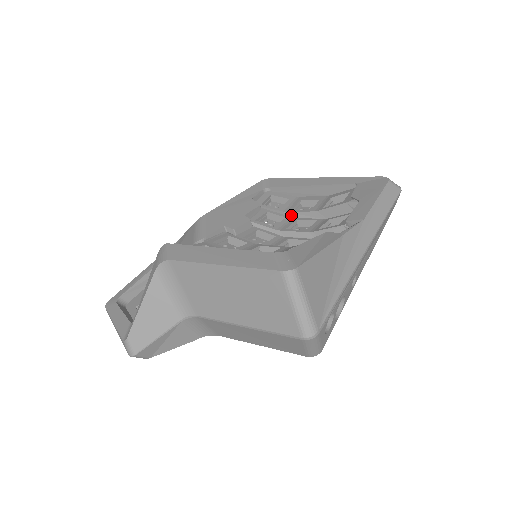
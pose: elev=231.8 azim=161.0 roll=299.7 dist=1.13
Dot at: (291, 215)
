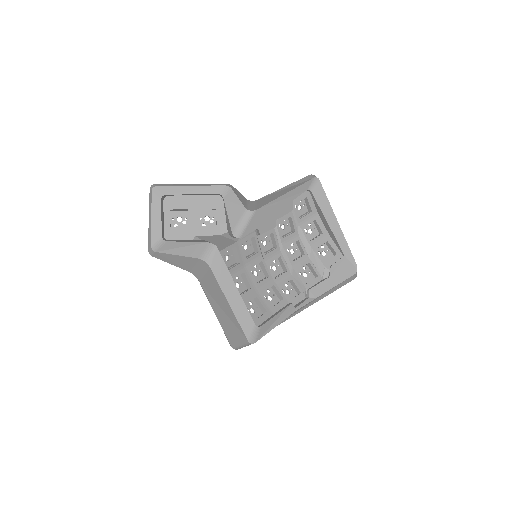
Dot at: (299, 232)
